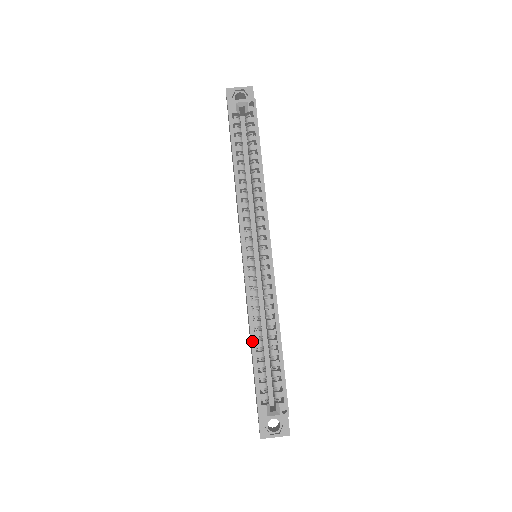
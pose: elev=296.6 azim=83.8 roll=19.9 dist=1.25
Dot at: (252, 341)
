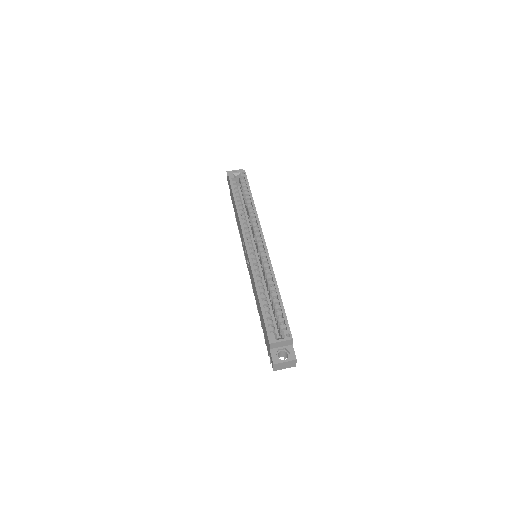
Dot at: (258, 293)
